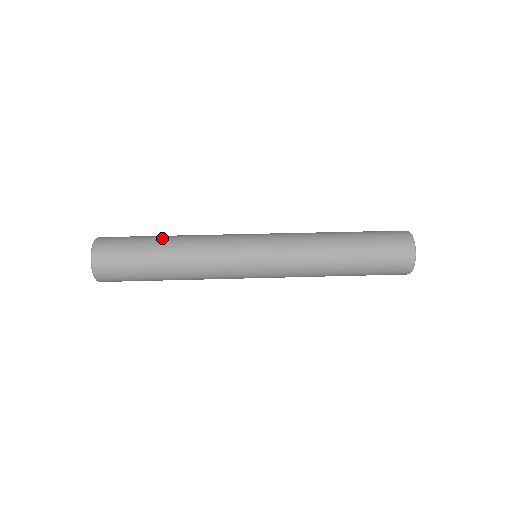
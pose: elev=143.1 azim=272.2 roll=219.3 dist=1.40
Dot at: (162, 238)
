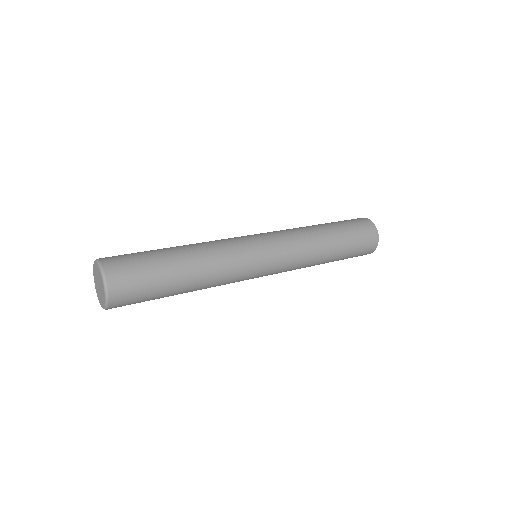
Dot at: occluded
